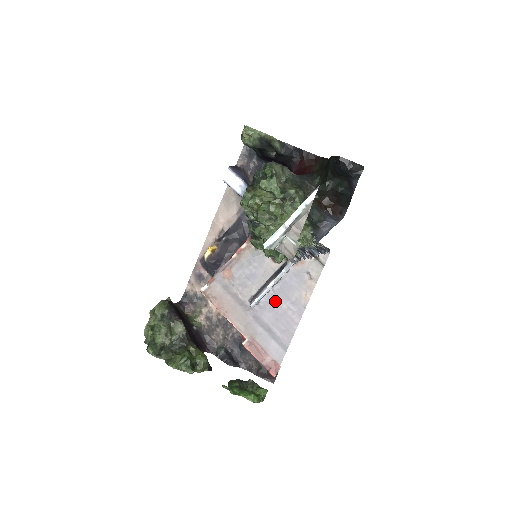
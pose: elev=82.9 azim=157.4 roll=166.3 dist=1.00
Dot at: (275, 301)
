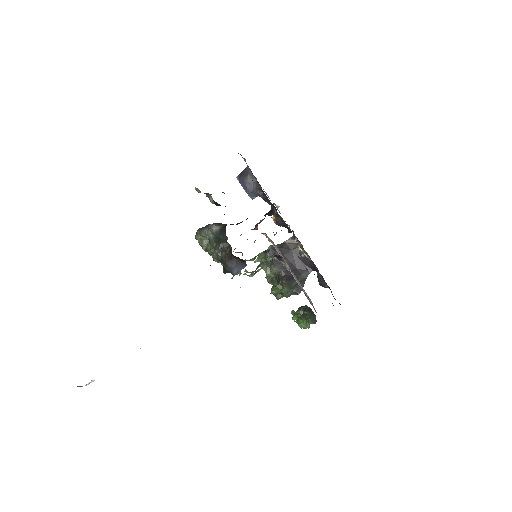
Dot at: occluded
